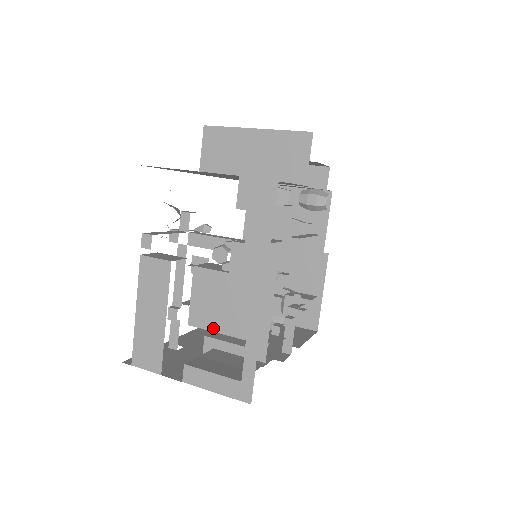
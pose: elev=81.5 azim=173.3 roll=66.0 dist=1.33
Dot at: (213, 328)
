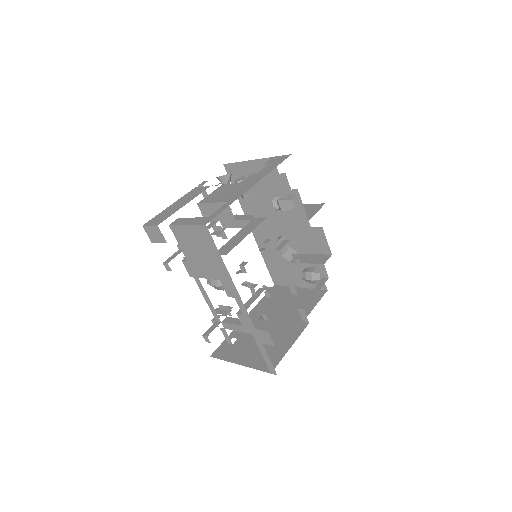
Dot at: (212, 202)
